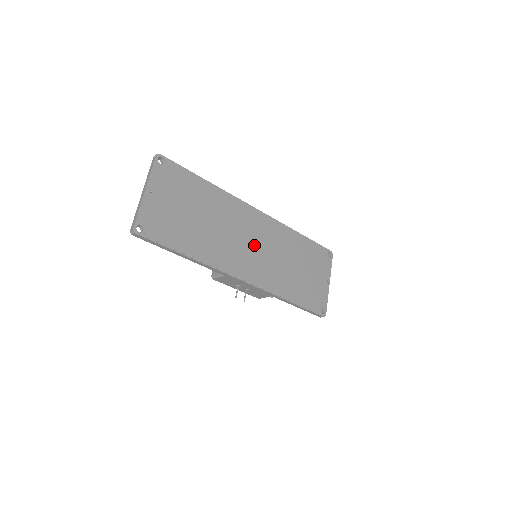
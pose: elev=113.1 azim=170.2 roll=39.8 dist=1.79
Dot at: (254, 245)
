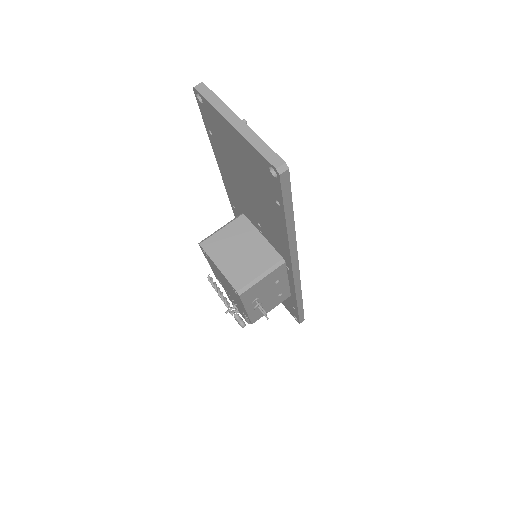
Dot at: occluded
